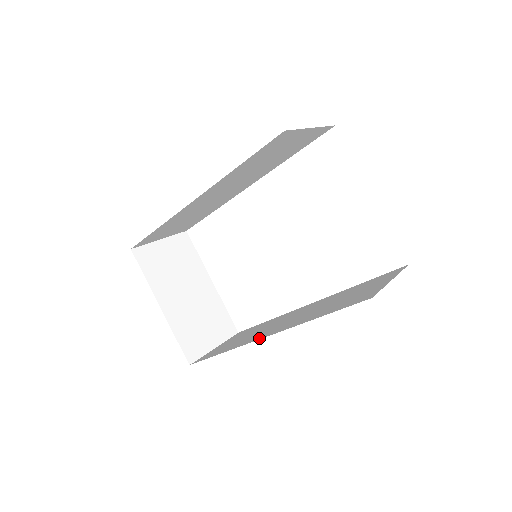
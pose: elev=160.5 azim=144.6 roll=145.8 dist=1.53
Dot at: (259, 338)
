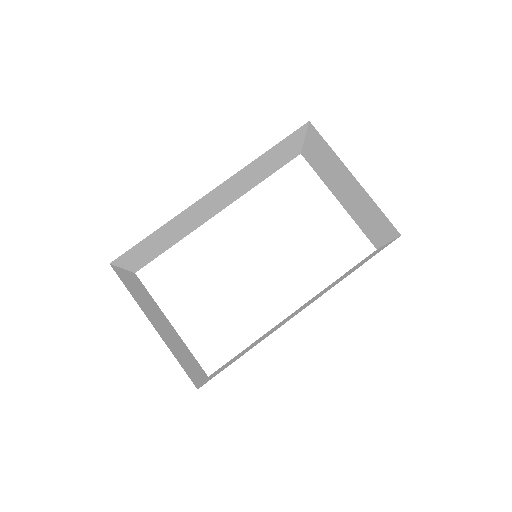
Dot at: (293, 316)
